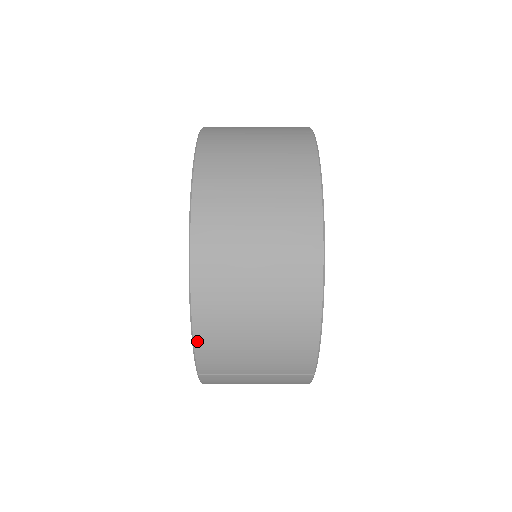
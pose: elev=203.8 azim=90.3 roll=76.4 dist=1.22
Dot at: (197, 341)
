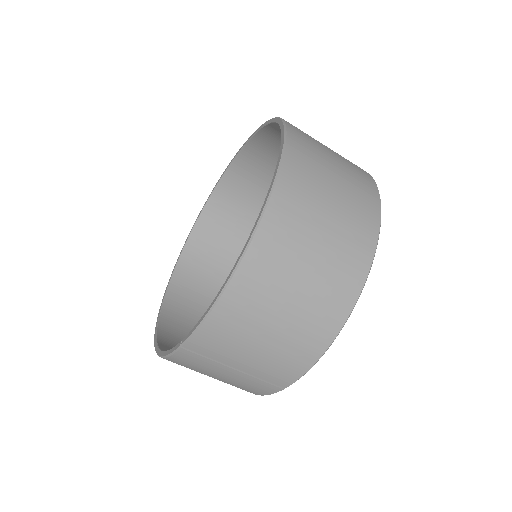
Dot at: (212, 316)
